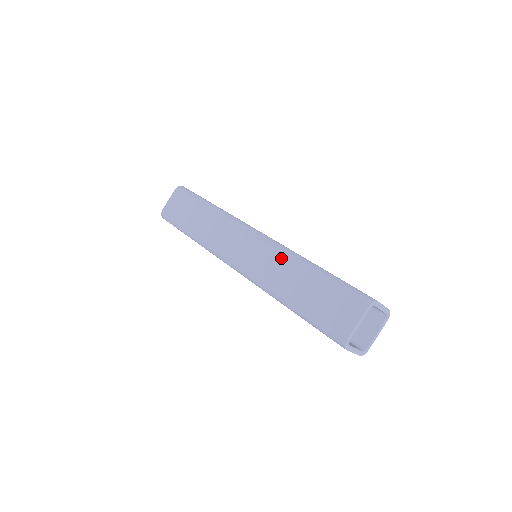
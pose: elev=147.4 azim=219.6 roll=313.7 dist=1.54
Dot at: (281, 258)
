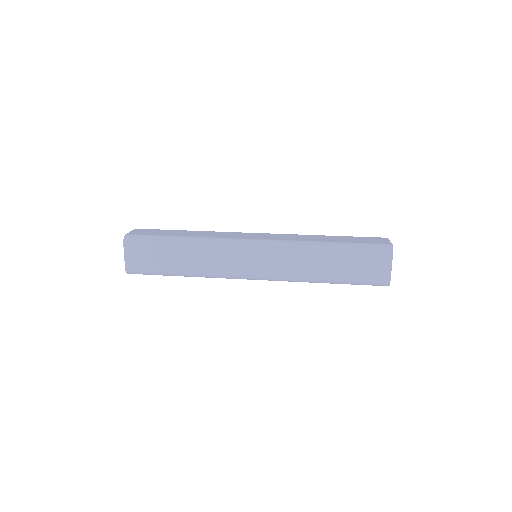
Dot at: (298, 253)
